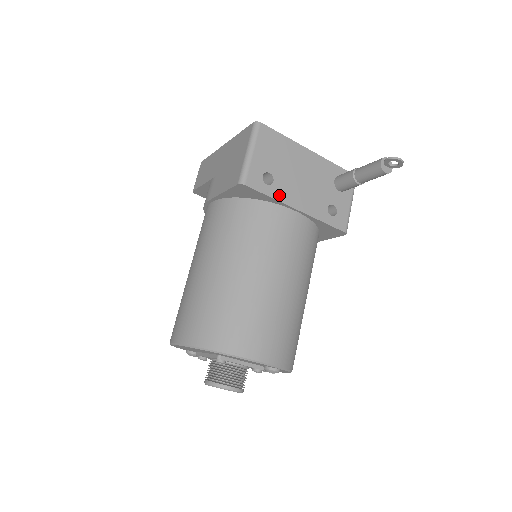
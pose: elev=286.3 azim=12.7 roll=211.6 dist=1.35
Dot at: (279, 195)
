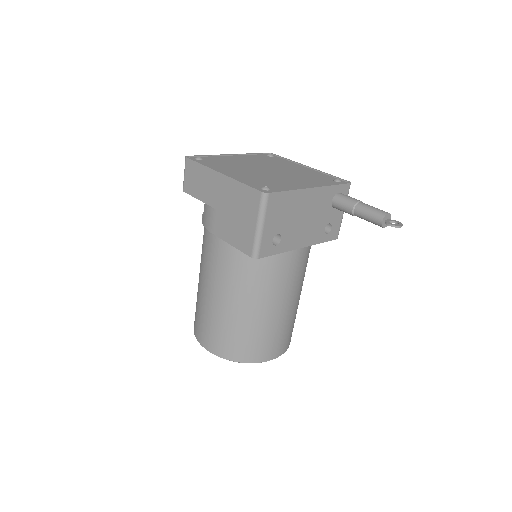
Dot at: (286, 247)
